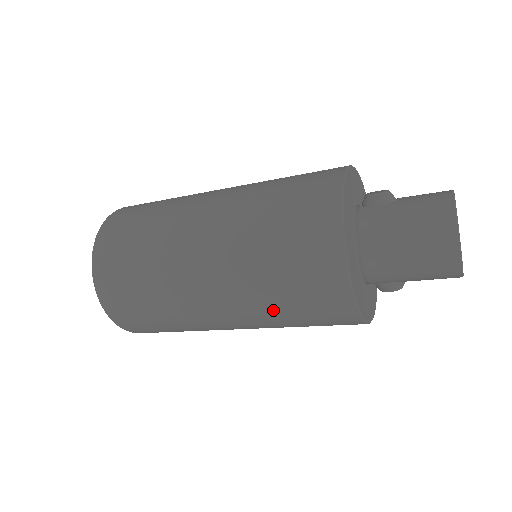
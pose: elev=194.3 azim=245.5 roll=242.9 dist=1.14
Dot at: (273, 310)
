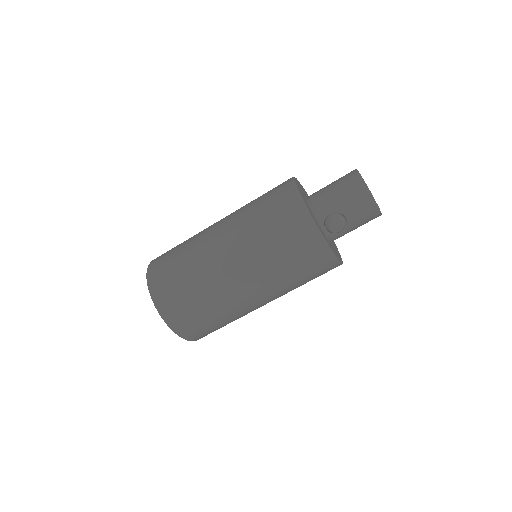
Dot at: (253, 222)
